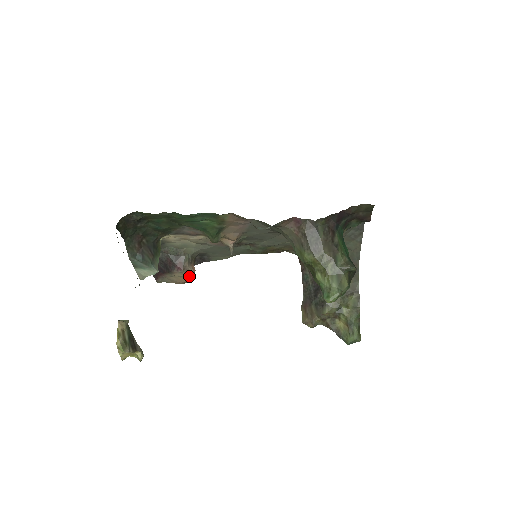
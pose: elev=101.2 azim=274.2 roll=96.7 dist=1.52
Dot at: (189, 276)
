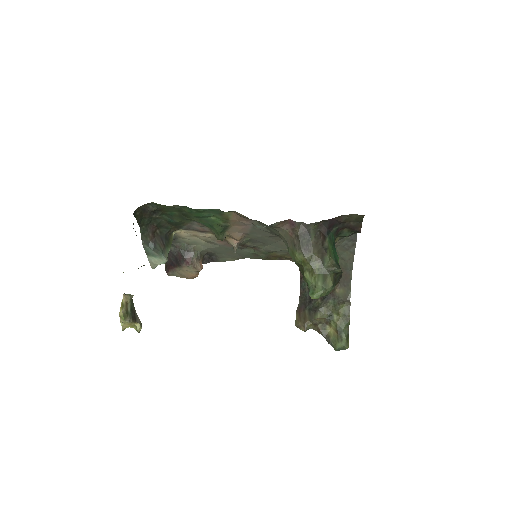
Dot at: (196, 271)
